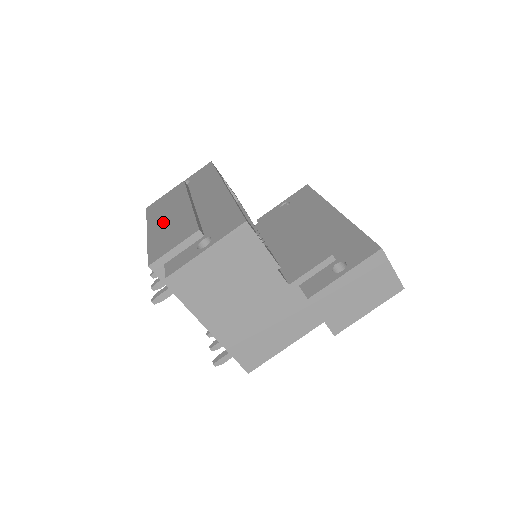
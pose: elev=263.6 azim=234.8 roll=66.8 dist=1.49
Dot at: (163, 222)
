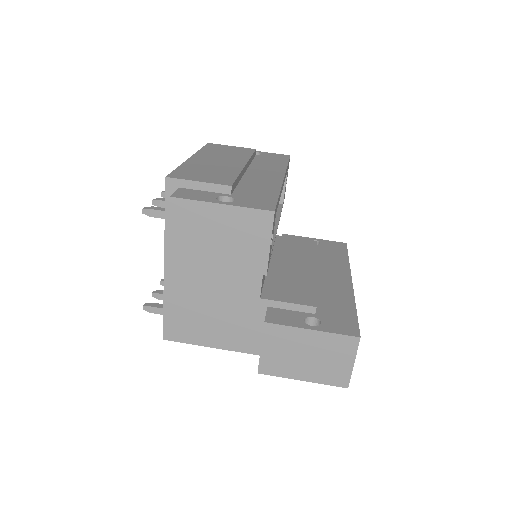
Dot at: (210, 160)
